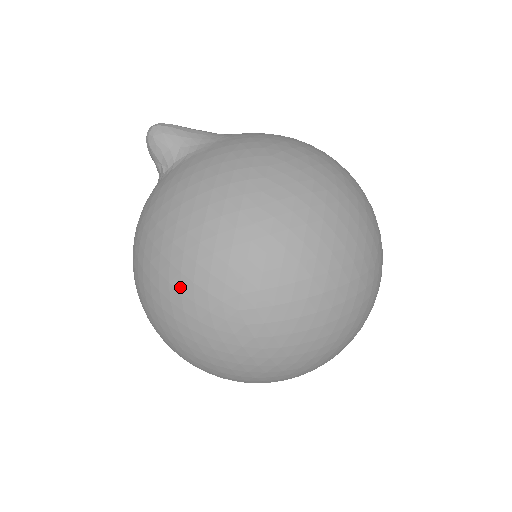
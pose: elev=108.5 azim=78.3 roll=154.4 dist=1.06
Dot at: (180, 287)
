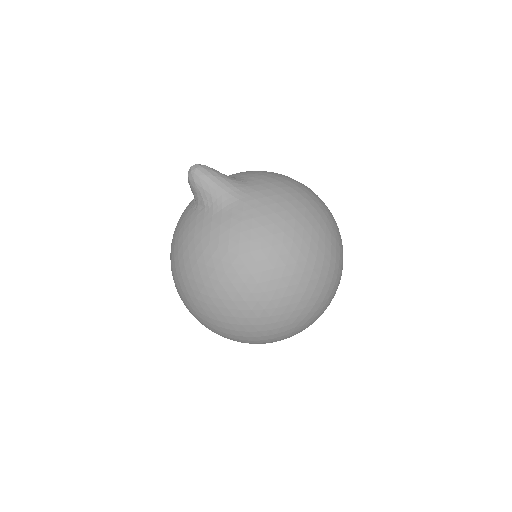
Dot at: (178, 291)
